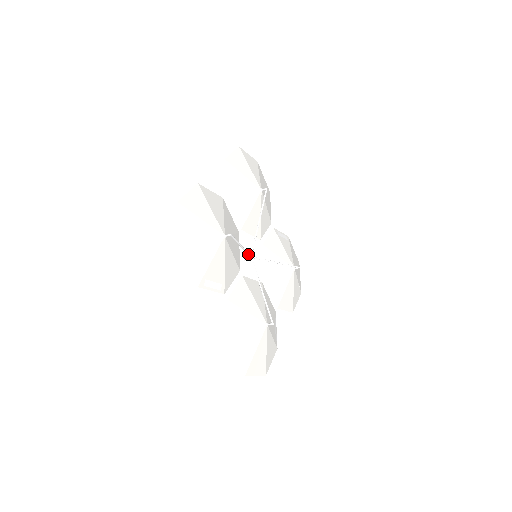
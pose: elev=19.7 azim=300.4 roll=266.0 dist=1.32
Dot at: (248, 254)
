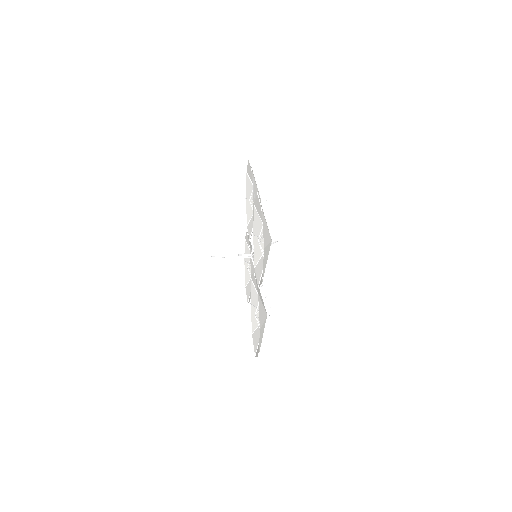
Dot at: occluded
